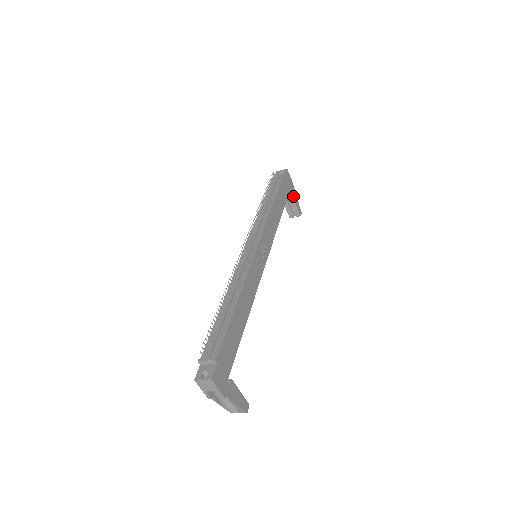
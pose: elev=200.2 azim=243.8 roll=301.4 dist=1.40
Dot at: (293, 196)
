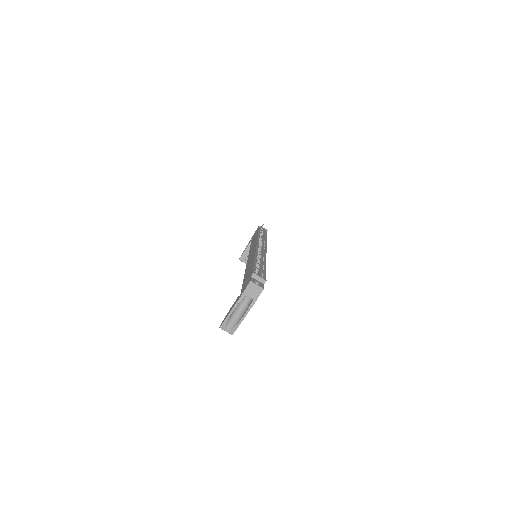
Dot at: occluded
